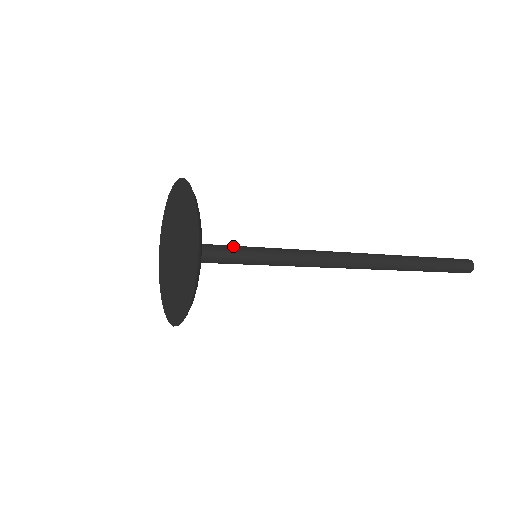
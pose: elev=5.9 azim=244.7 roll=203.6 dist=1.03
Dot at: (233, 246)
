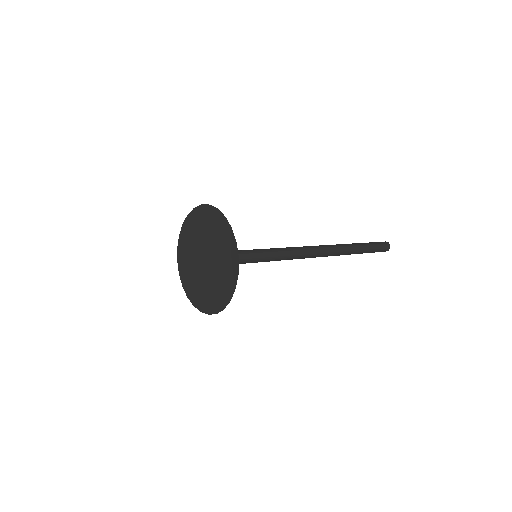
Dot at: (242, 251)
